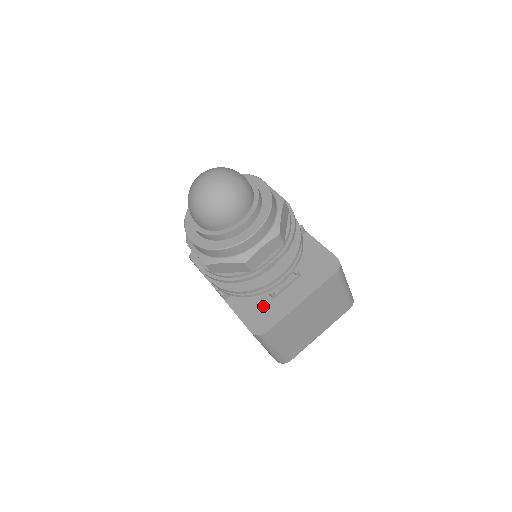
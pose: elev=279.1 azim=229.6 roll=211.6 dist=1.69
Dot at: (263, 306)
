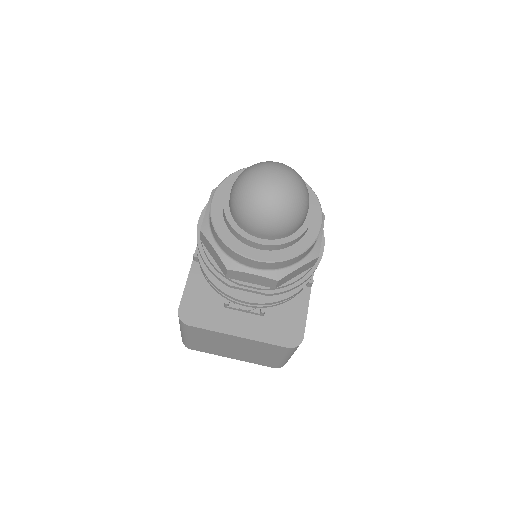
Dot at: (211, 302)
